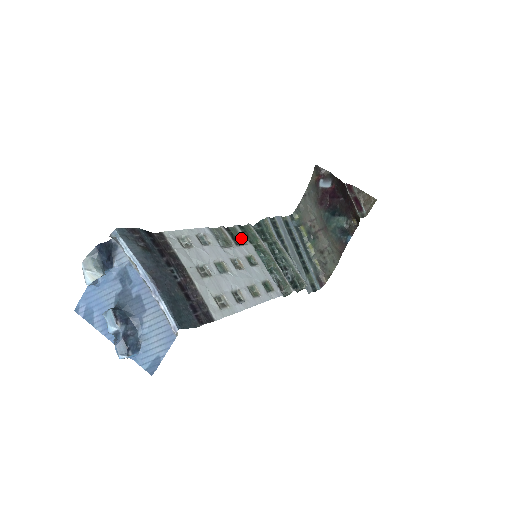
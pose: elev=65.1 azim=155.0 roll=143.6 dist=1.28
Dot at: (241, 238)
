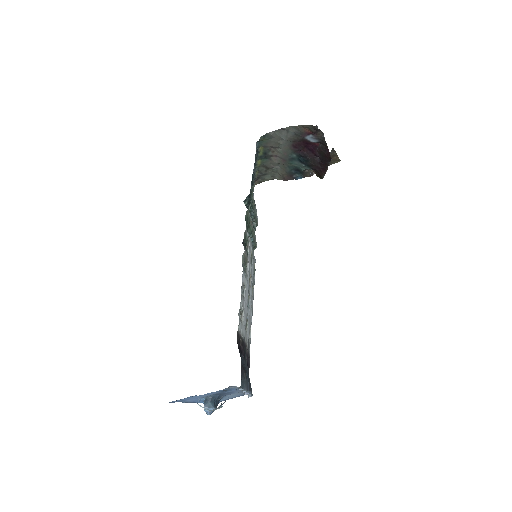
Dot at: (247, 241)
